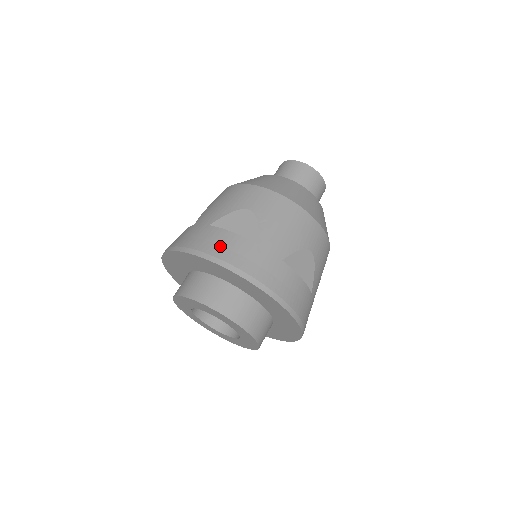
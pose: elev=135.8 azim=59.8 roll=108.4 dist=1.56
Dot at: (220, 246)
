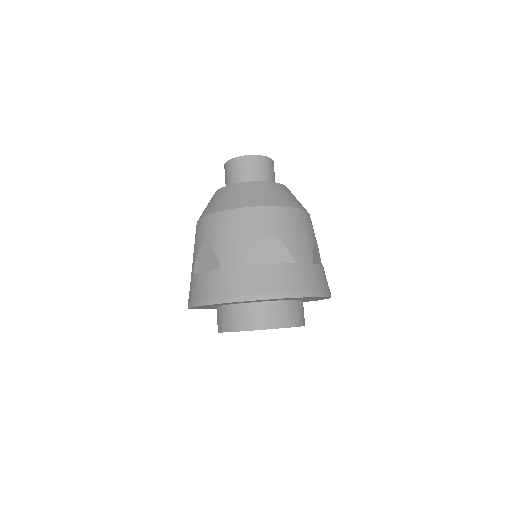
Dot at: (273, 282)
